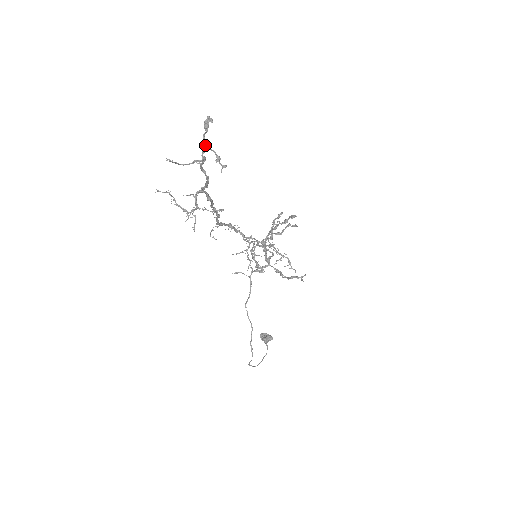
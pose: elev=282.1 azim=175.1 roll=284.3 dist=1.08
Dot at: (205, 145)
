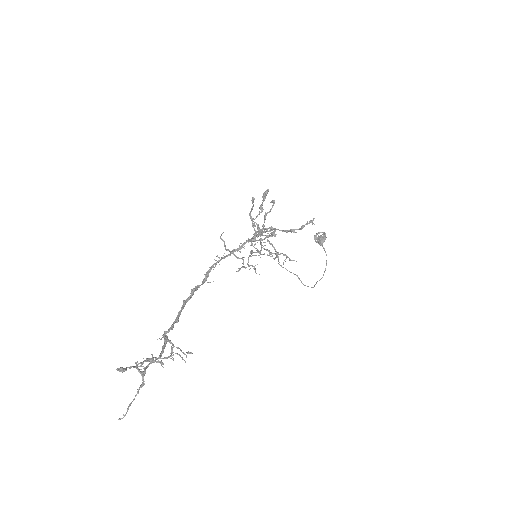
Dot at: (135, 367)
